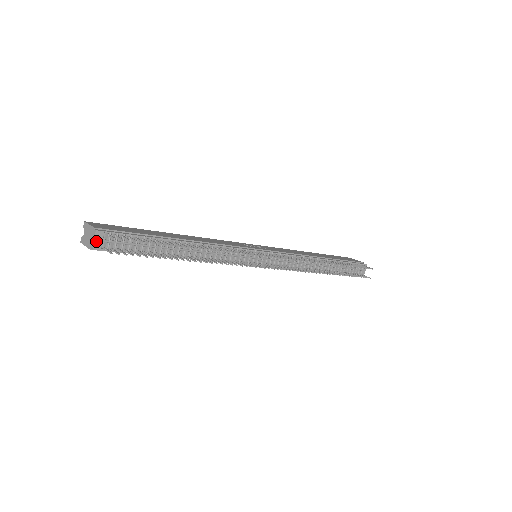
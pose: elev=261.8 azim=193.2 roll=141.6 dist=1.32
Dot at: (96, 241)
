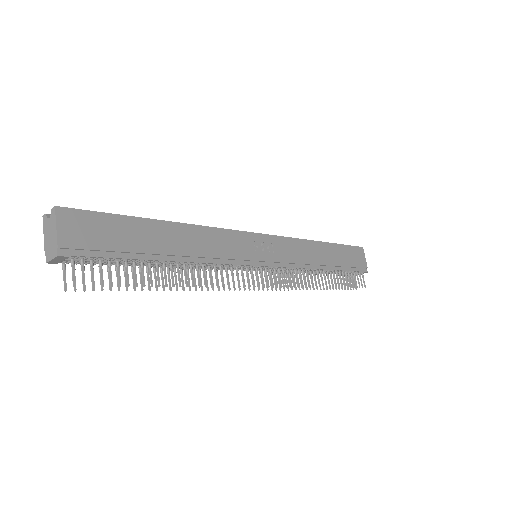
Dot at: (54, 260)
